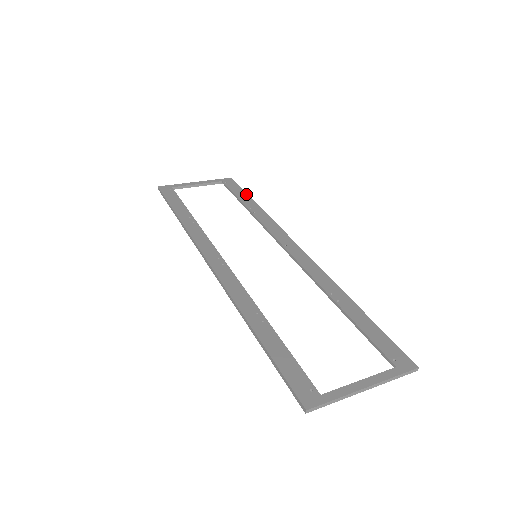
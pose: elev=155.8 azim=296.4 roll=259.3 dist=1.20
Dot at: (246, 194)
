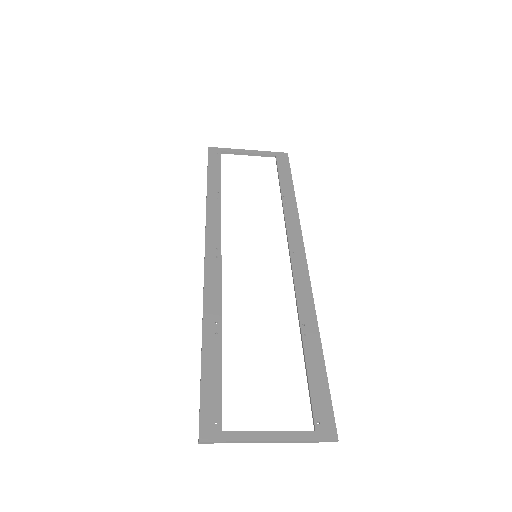
Dot at: (290, 178)
